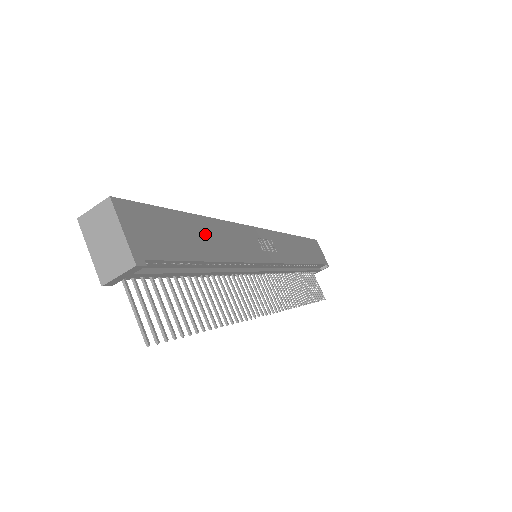
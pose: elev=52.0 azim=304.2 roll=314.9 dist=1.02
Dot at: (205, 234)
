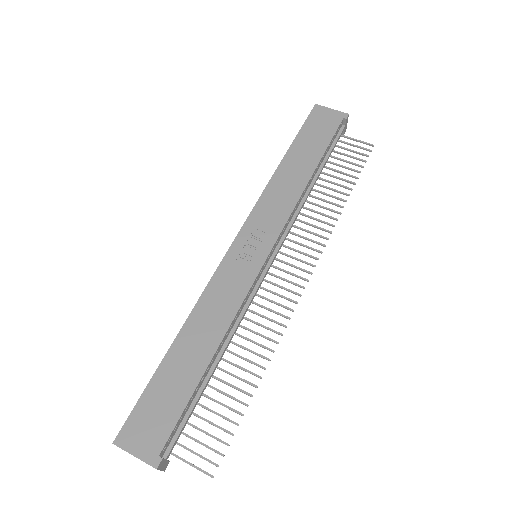
Dot at: (188, 350)
